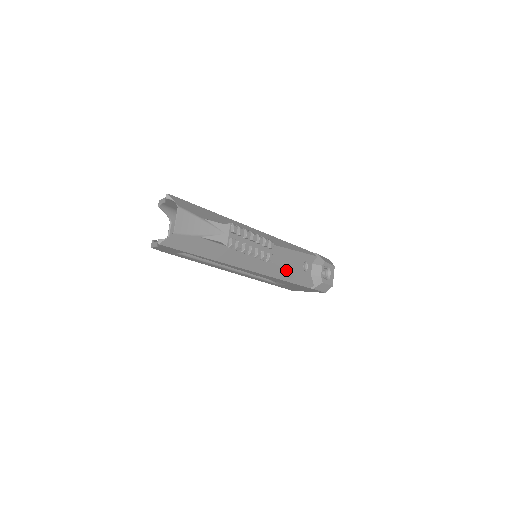
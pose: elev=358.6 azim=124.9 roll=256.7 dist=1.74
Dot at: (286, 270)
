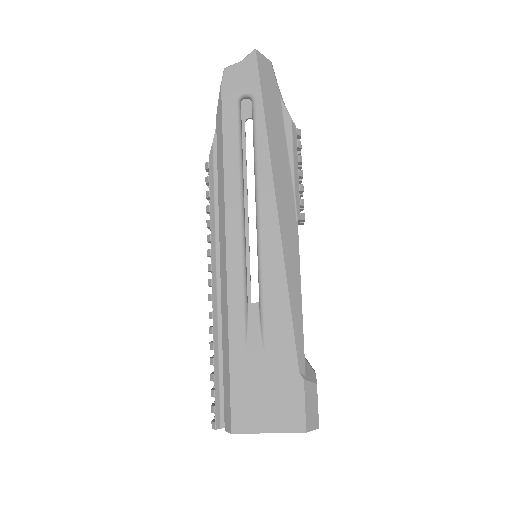
Dot at: (300, 275)
